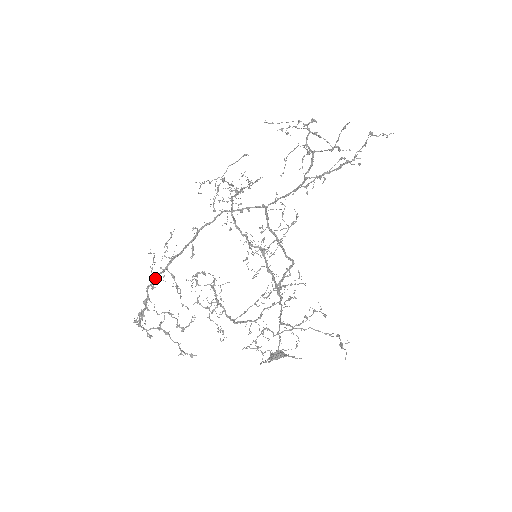
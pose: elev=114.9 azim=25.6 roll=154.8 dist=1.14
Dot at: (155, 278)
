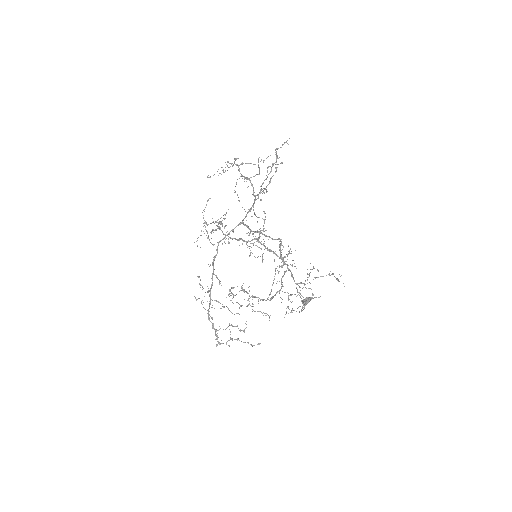
Dot at: (209, 311)
